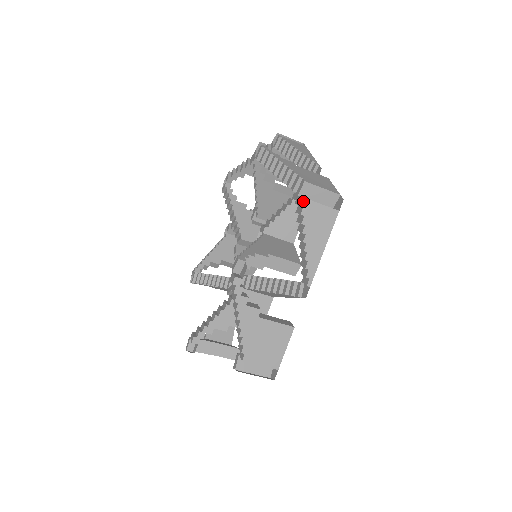
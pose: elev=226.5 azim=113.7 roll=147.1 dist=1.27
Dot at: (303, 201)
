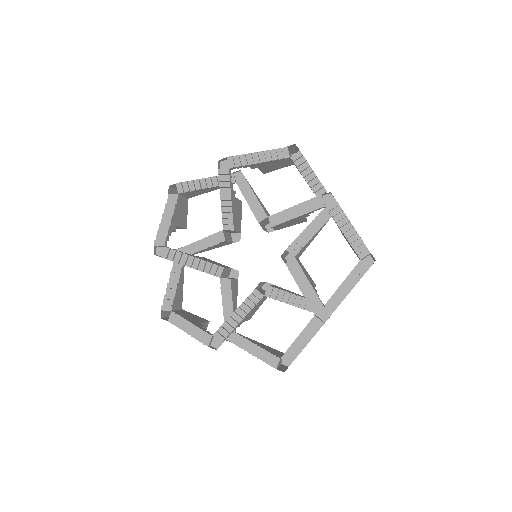
Dot at: occluded
